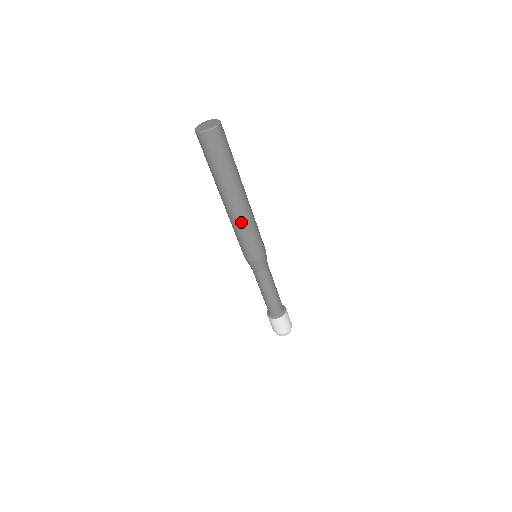
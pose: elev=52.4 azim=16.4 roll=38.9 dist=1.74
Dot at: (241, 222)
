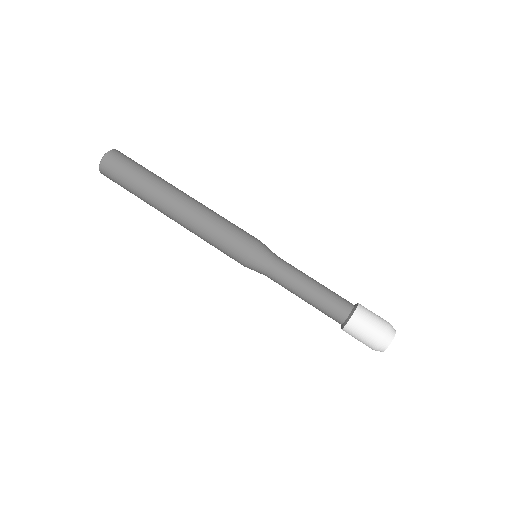
Dot at: (195, 225)
